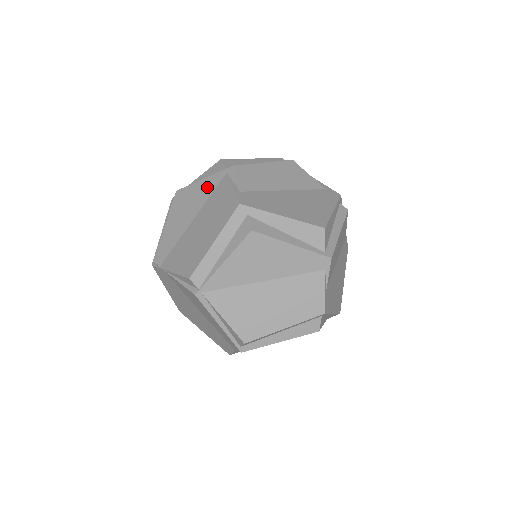
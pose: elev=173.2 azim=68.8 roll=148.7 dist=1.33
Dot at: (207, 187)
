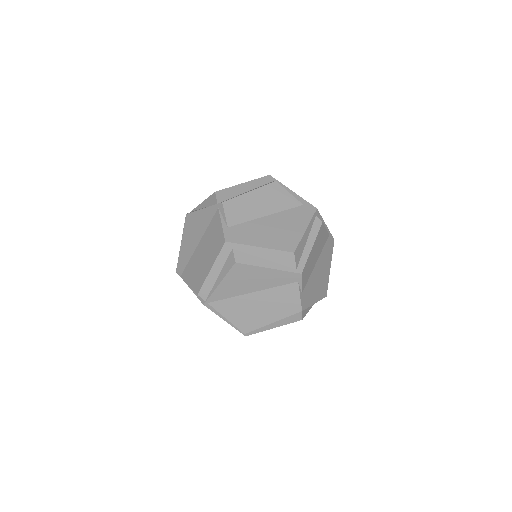
Dot at: (206, 217)
